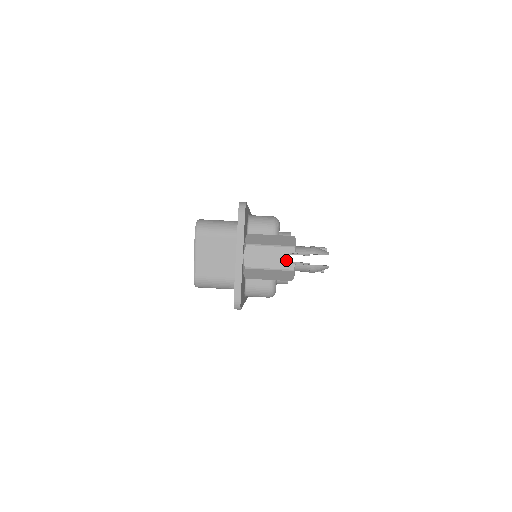
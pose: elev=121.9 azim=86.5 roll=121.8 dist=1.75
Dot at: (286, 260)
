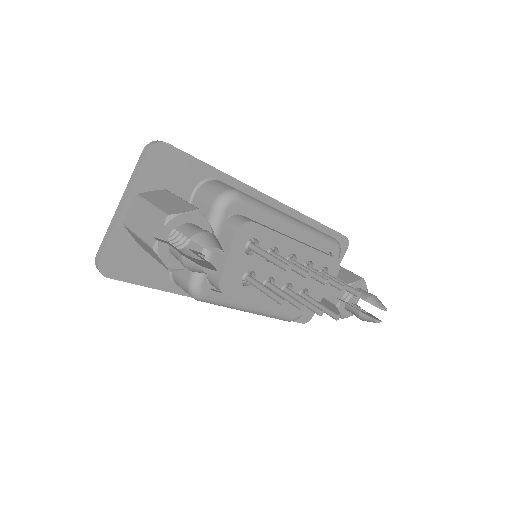
Dot at: (153, 230)
